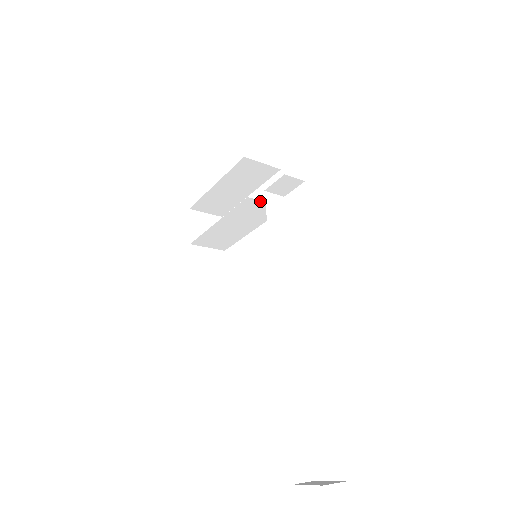
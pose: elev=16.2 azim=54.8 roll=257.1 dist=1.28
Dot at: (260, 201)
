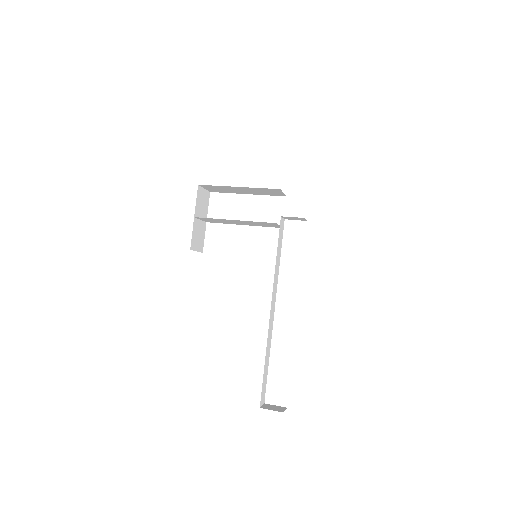
Dot at: (278, 225)
